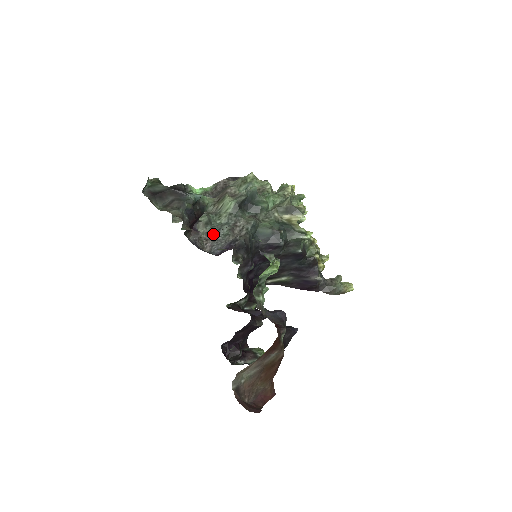
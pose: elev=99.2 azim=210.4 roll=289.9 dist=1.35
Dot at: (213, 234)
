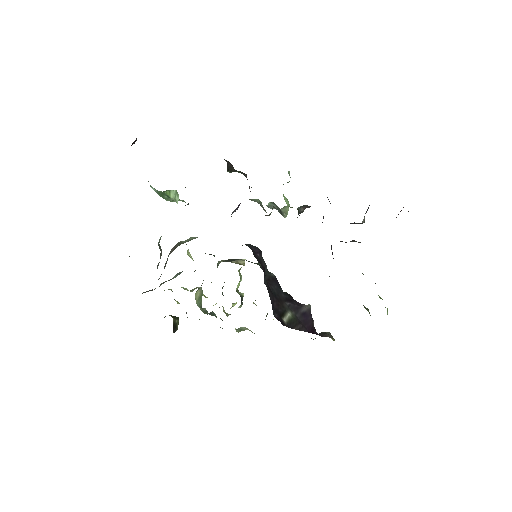
Dot at: occluded
